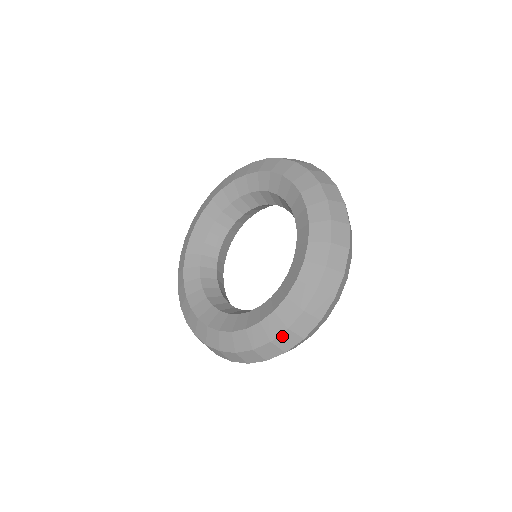
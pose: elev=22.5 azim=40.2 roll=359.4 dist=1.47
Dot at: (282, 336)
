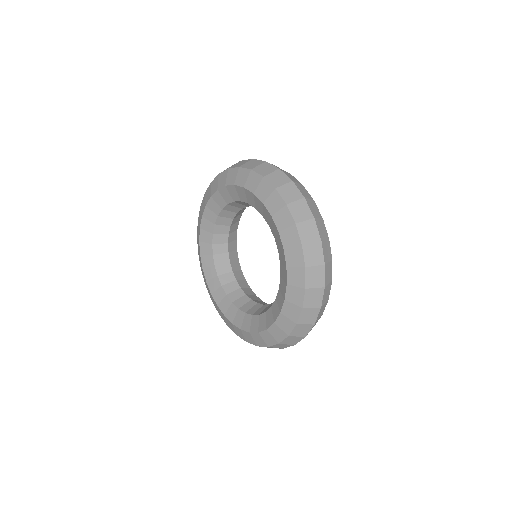
Dot at: occluded
